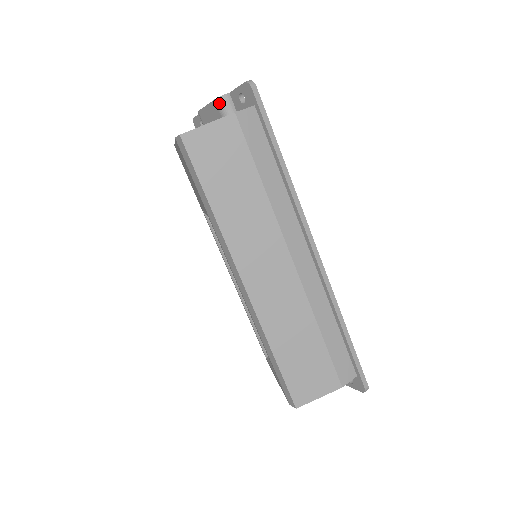
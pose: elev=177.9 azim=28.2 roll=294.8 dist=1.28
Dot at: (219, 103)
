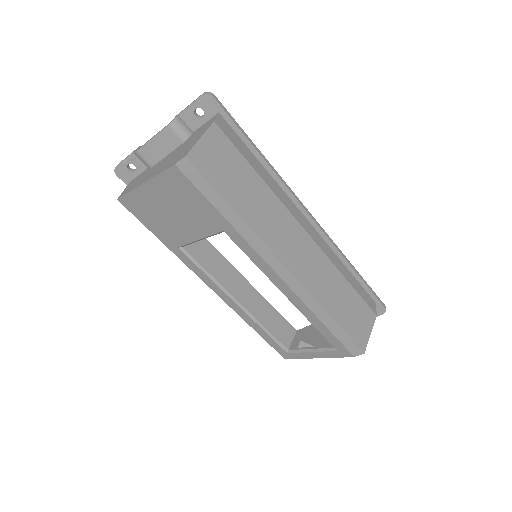
Dot at: (174, 127)
